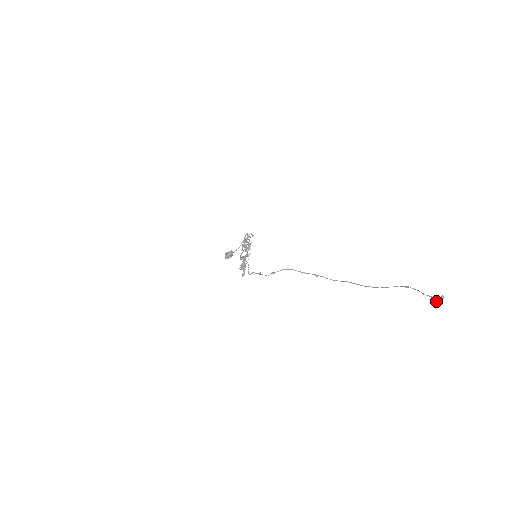
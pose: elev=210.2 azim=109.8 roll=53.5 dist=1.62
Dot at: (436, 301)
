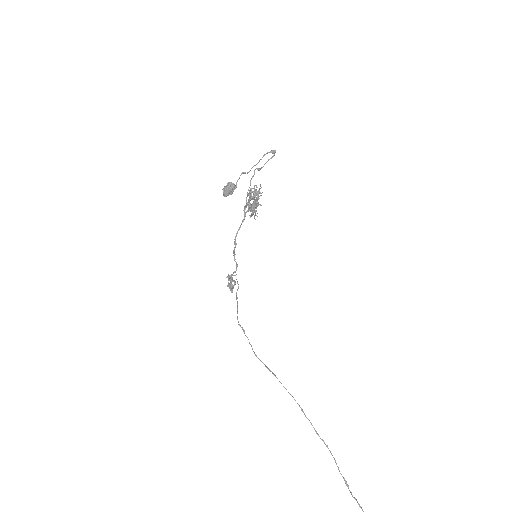
Dot at: out of frame
